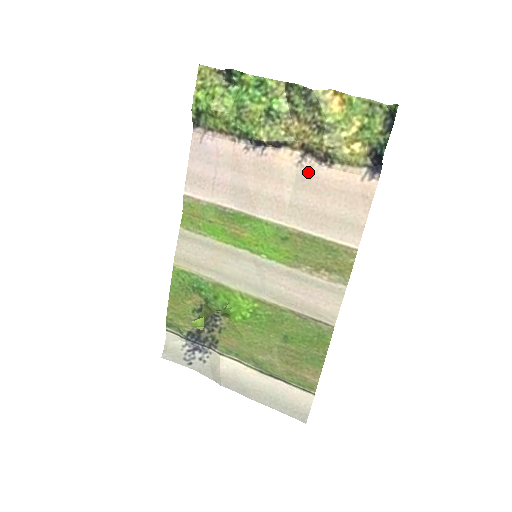
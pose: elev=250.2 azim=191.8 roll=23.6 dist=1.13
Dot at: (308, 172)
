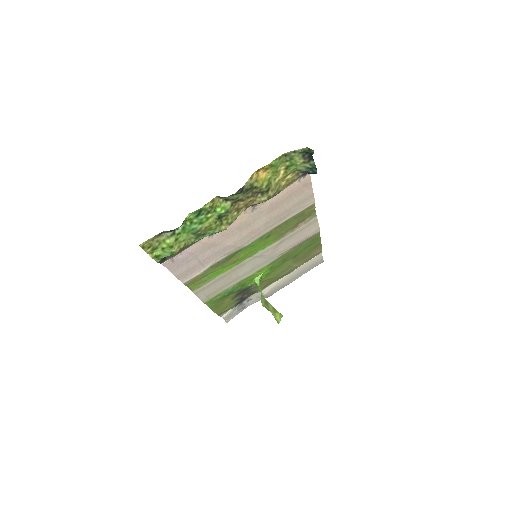
Dot at: (263, 208)
